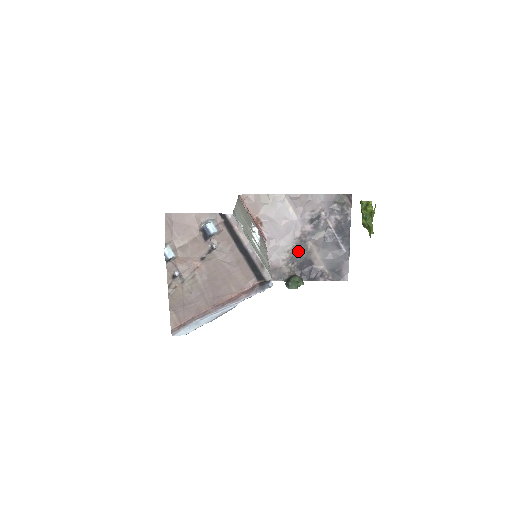
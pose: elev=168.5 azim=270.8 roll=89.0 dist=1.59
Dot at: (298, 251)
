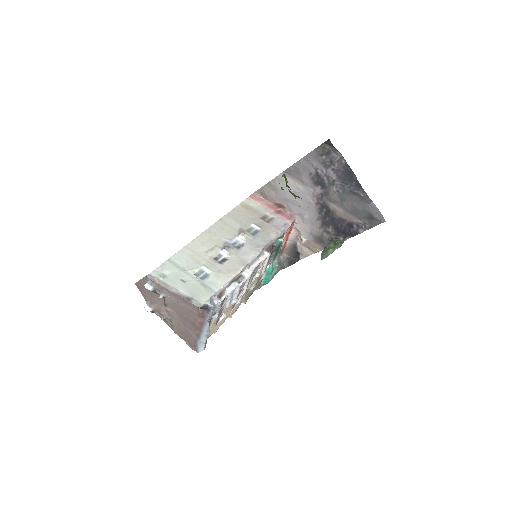
Dot at: (325, 215)
